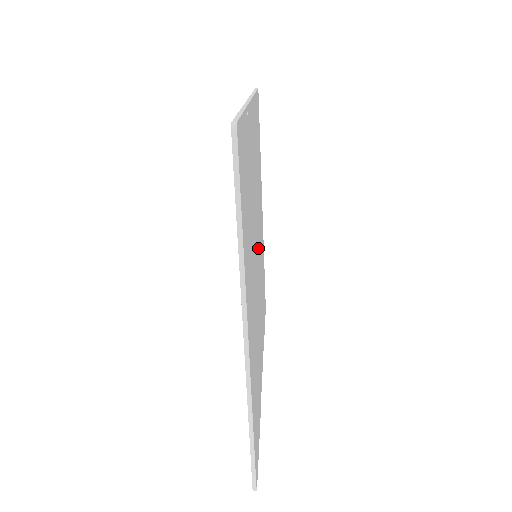
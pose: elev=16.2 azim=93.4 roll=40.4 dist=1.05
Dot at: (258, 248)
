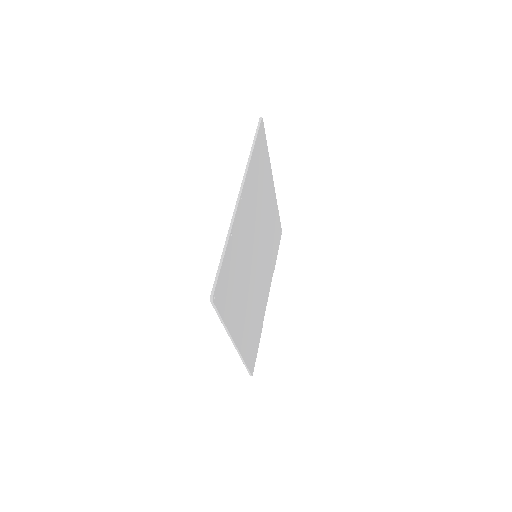
Dot at: (259, 245)
